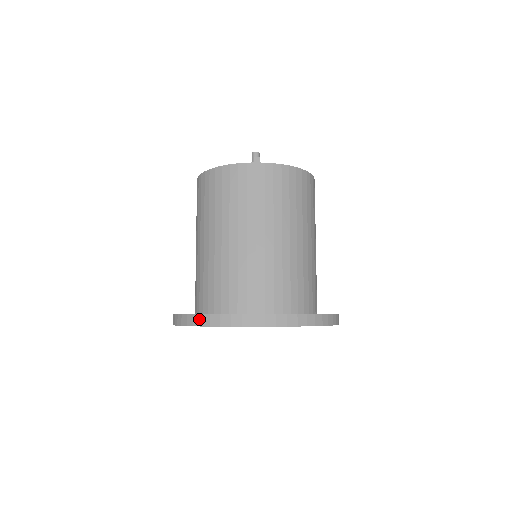
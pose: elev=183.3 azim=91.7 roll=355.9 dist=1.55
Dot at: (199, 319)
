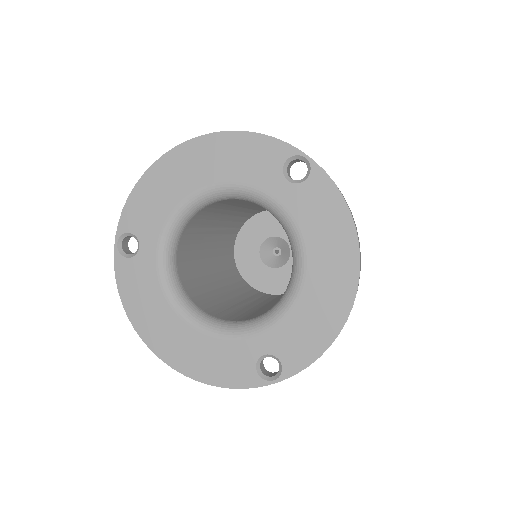
Dot at: occluded
